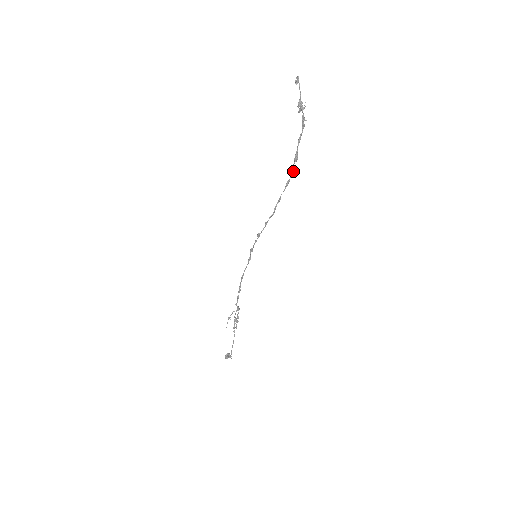
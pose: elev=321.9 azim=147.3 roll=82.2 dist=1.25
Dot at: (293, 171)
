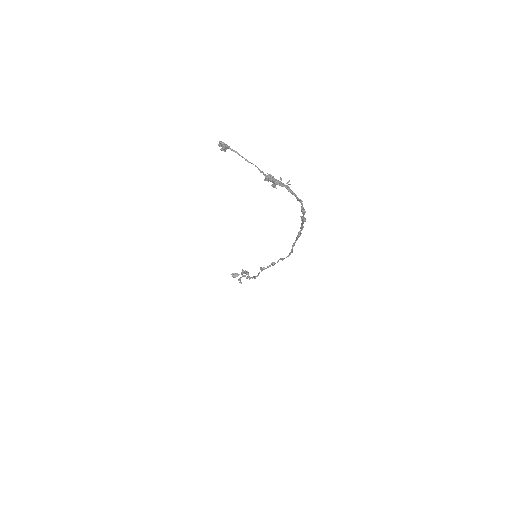
Dot at: (303, 226)
